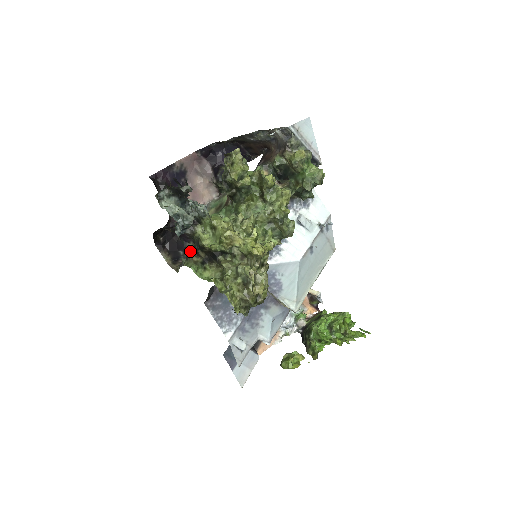
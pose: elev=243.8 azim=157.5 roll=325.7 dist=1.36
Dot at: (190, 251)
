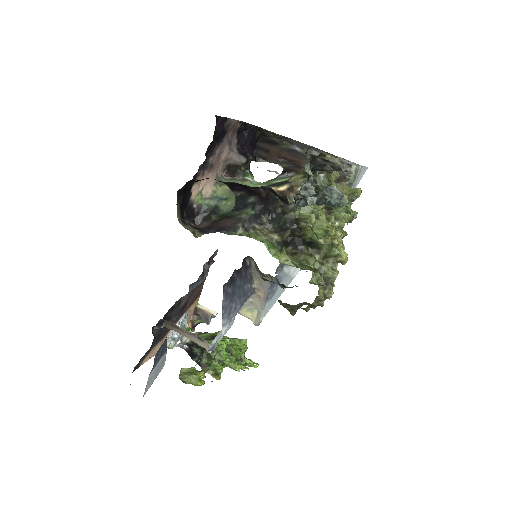
Dot at: (260, 224)
